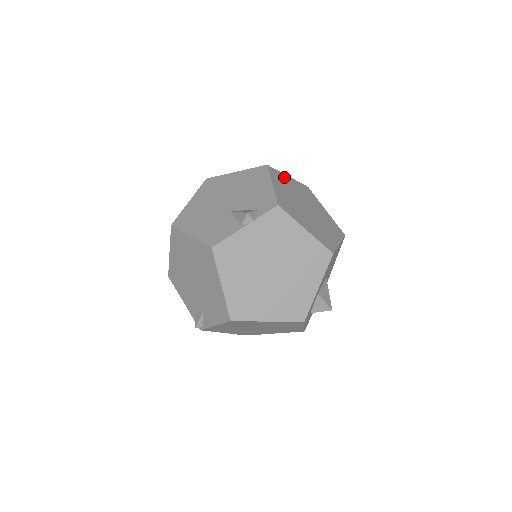
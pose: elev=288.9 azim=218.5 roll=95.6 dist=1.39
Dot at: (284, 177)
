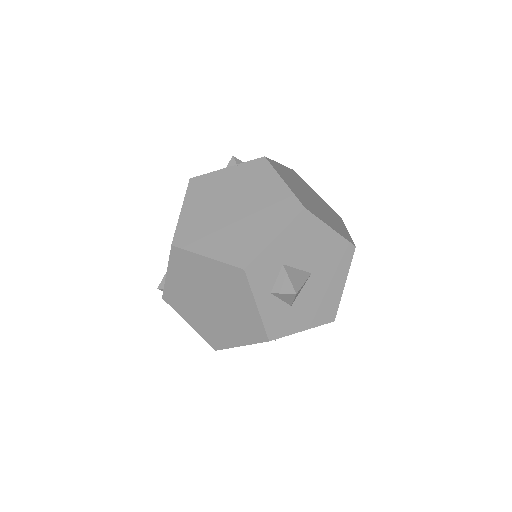
Dot at: (308, 186)
